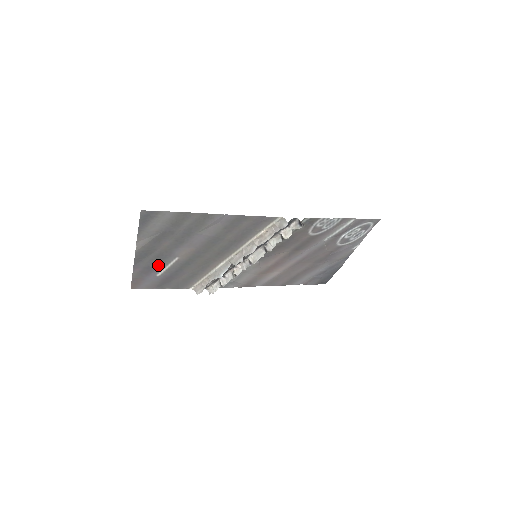
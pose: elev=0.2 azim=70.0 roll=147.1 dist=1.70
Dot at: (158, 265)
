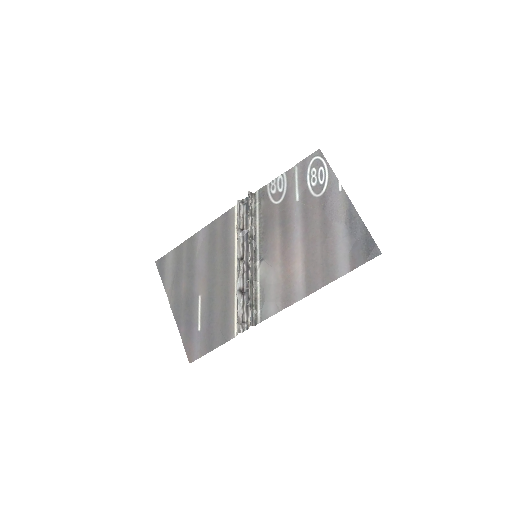
Dot at: (193, 315)
